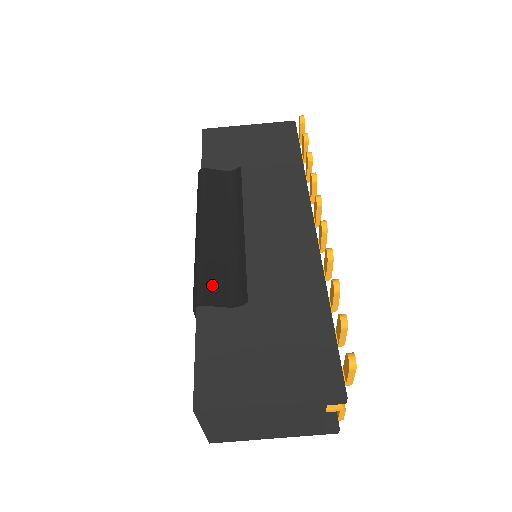
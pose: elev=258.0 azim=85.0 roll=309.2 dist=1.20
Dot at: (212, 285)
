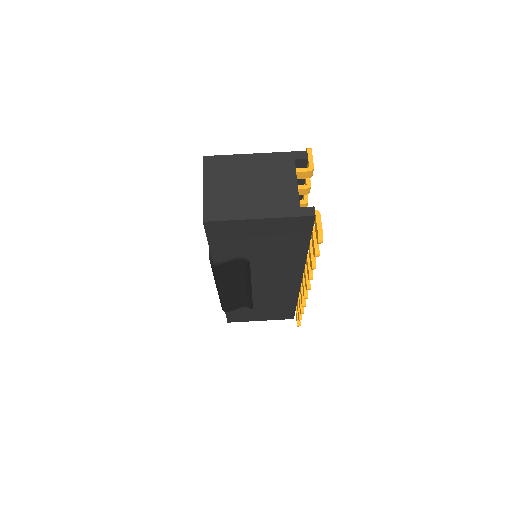
Dot at: occluded
